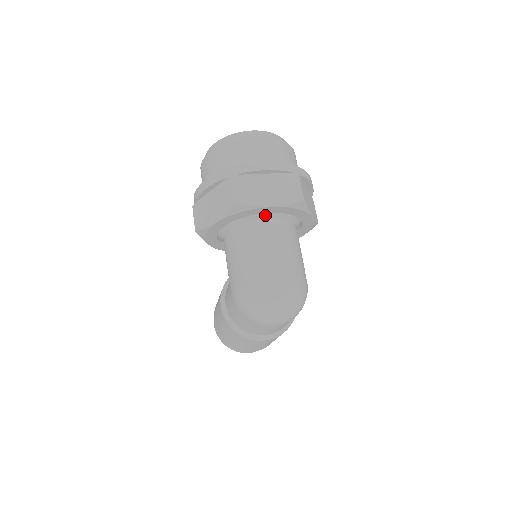
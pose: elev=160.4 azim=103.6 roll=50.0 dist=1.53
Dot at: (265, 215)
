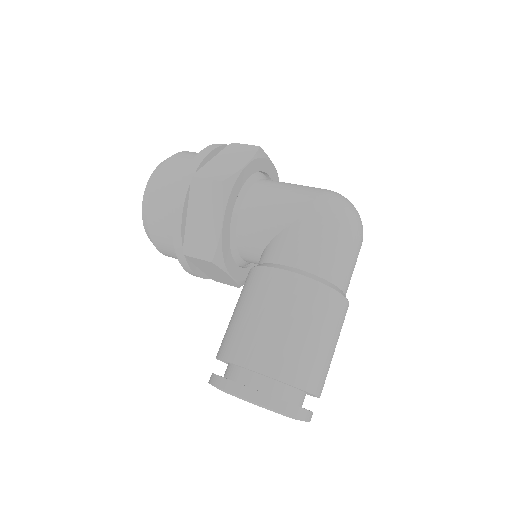
Dot at: occluded
